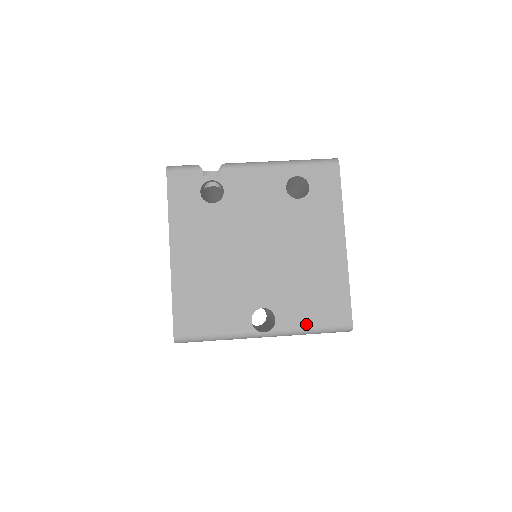
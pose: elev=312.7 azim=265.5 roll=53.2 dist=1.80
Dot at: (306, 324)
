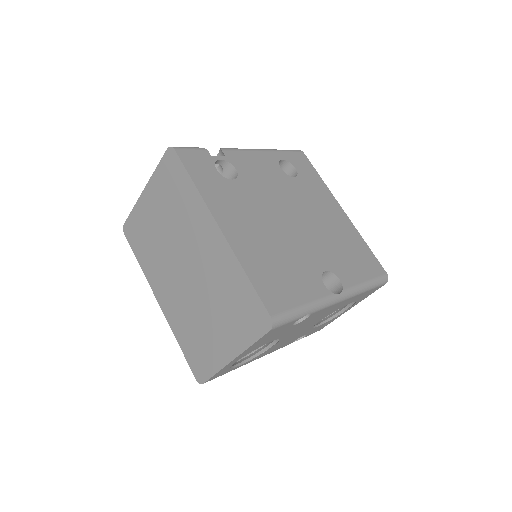
Dot at: (361, 280)
